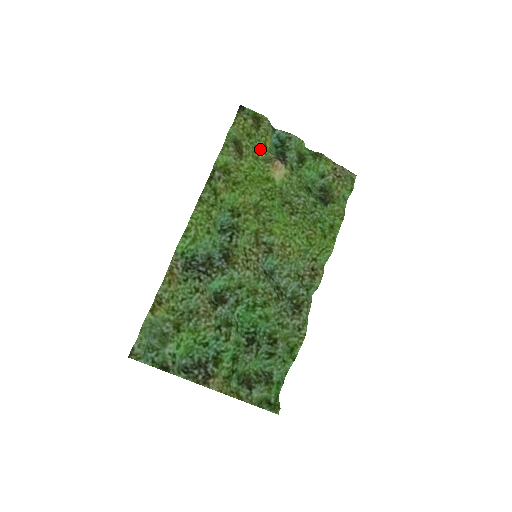
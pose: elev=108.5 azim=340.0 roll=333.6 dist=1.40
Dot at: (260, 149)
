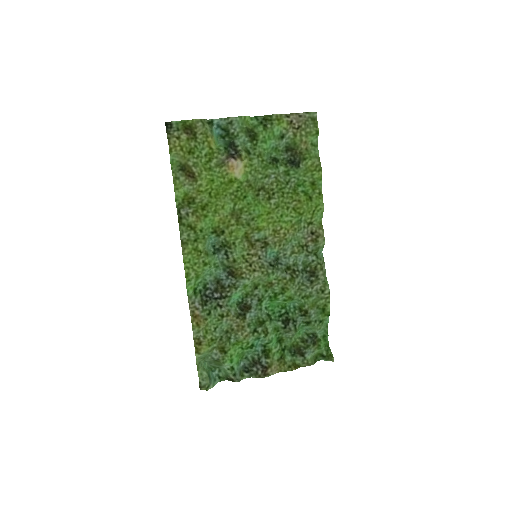
Dot at: (208, 157)
